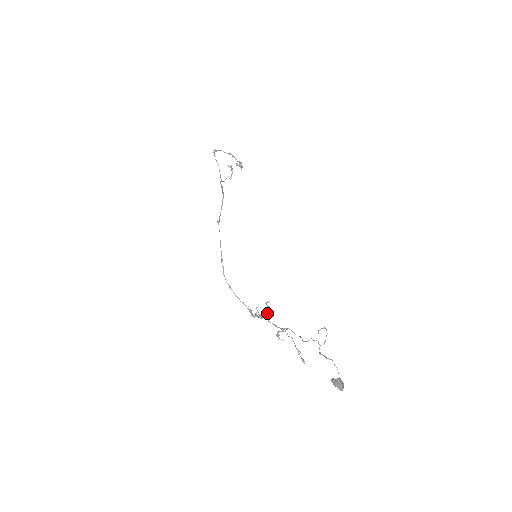
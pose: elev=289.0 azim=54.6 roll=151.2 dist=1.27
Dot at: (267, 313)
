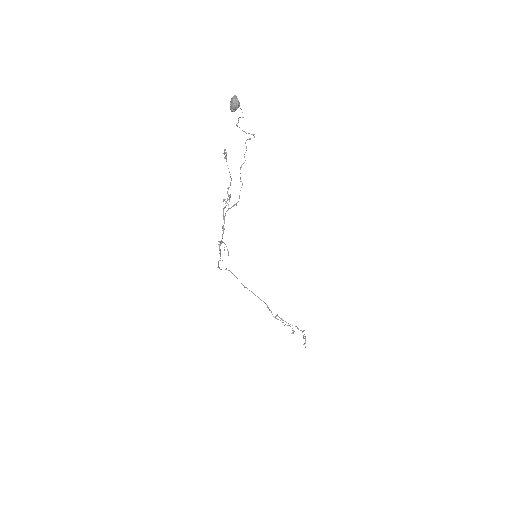
Dot at: occluded
